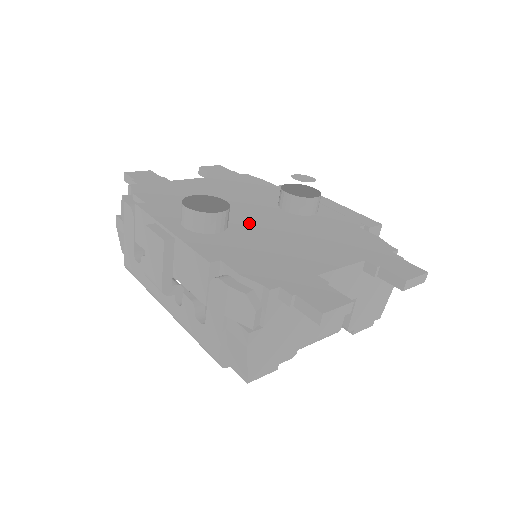
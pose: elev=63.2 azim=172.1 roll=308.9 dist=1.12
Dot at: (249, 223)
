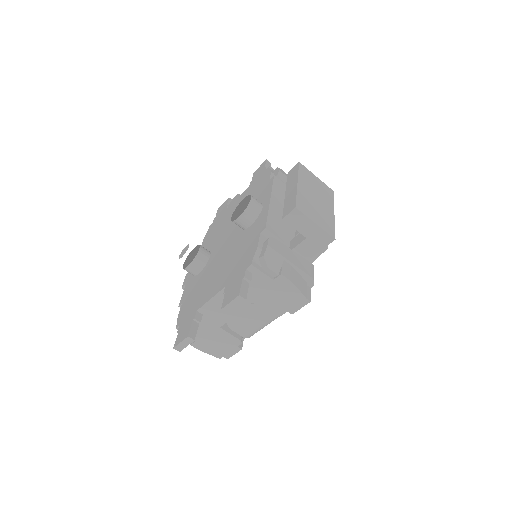
Dot at: (216, 255)
